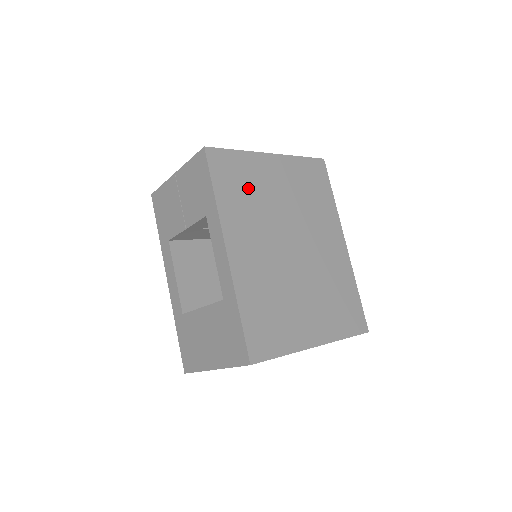
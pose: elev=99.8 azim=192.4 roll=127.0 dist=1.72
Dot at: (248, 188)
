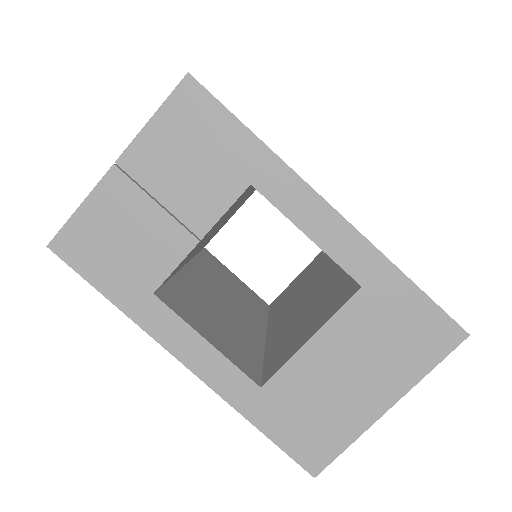
Dot at: occluded
